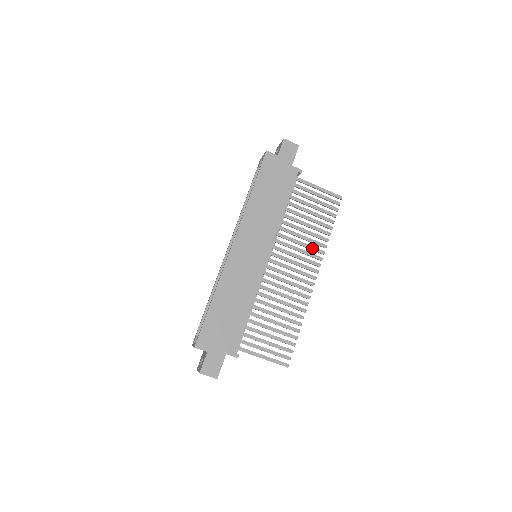
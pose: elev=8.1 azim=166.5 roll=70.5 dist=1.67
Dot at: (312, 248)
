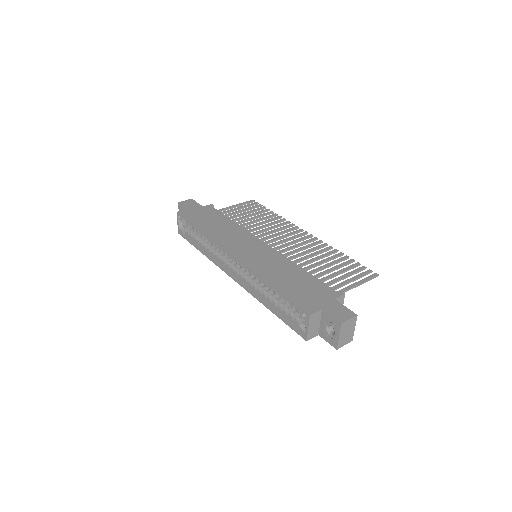
Dot at: (279, 225)
